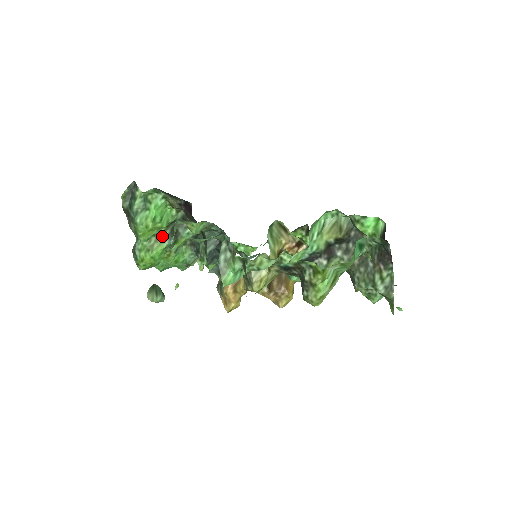
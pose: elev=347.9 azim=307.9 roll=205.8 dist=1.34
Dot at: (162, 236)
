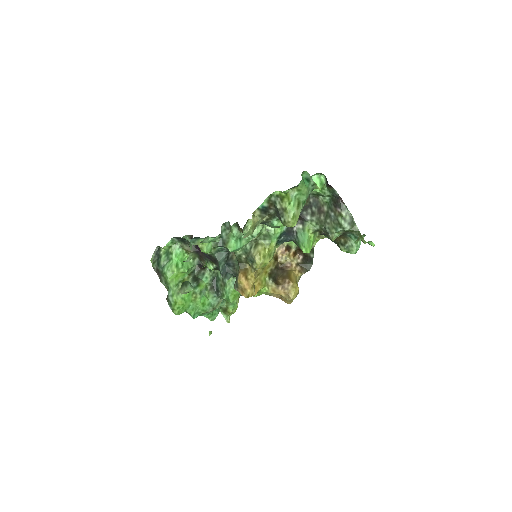
Dot at: occluded
